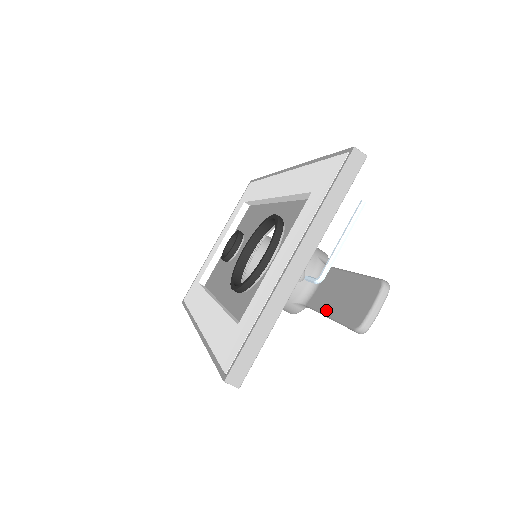
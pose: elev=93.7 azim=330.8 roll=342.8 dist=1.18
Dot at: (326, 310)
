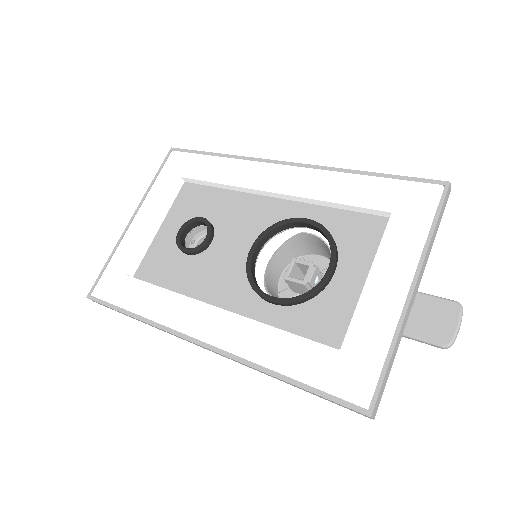
Dot at: occluded
